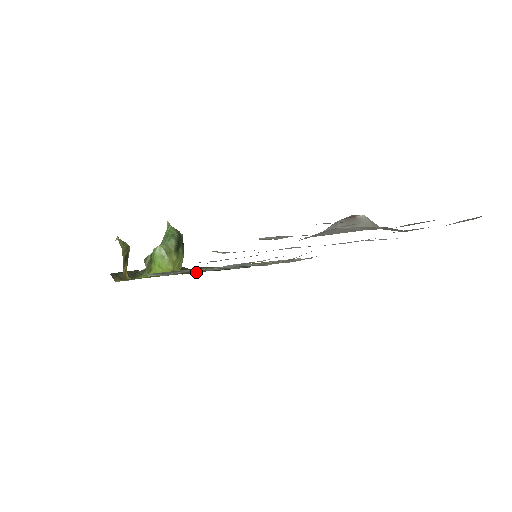
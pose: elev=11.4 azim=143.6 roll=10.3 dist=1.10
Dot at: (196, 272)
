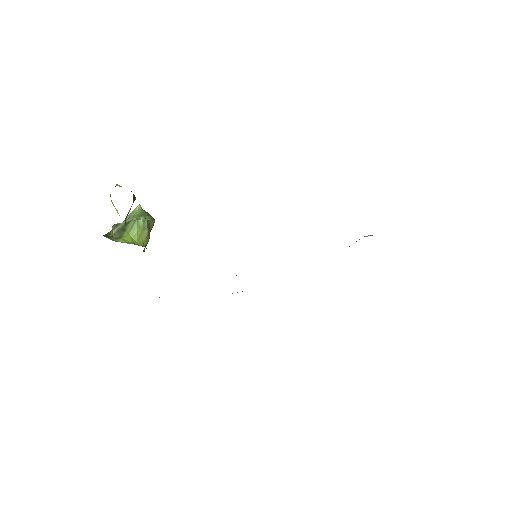
Dot at: occluded
